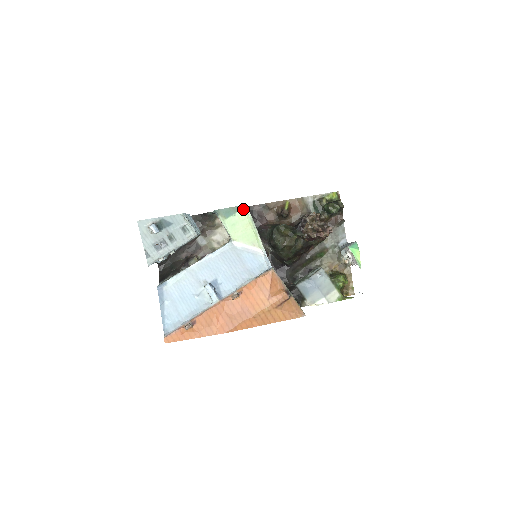
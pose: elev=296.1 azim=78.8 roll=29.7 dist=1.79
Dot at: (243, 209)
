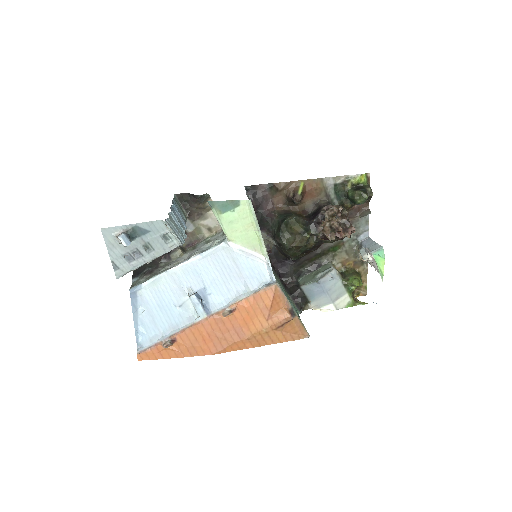
Dot at: (245, 205)
